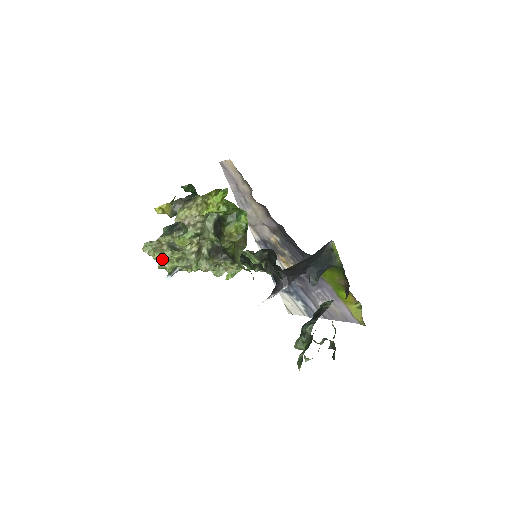
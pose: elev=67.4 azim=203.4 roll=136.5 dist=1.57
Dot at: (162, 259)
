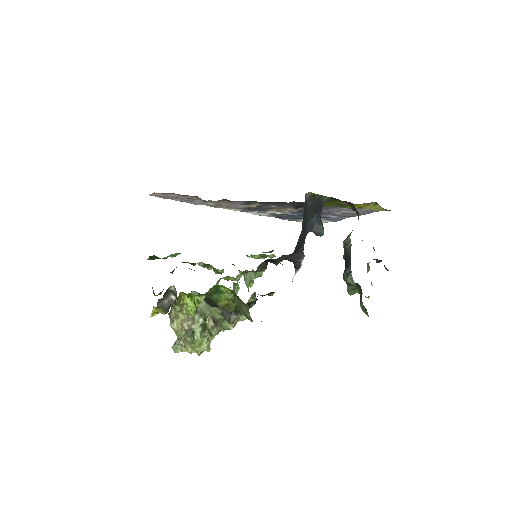
Dot at: (196, 350)
